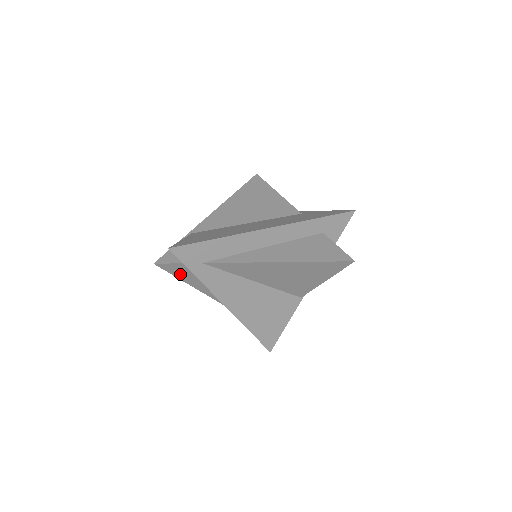
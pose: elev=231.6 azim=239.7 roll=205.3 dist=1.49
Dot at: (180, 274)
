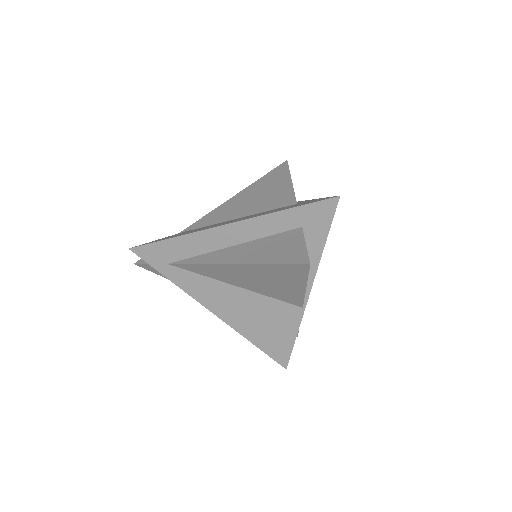
Dot at: occluded
